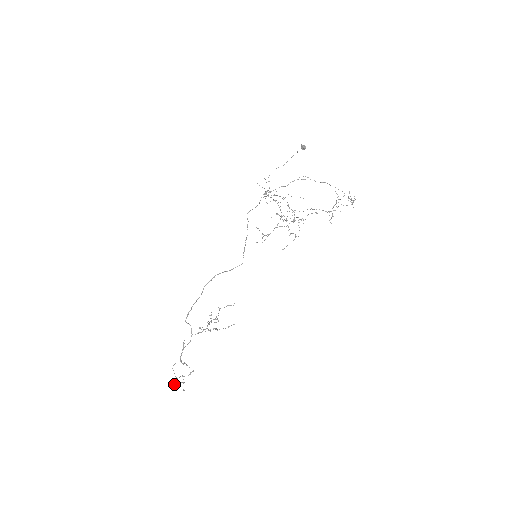
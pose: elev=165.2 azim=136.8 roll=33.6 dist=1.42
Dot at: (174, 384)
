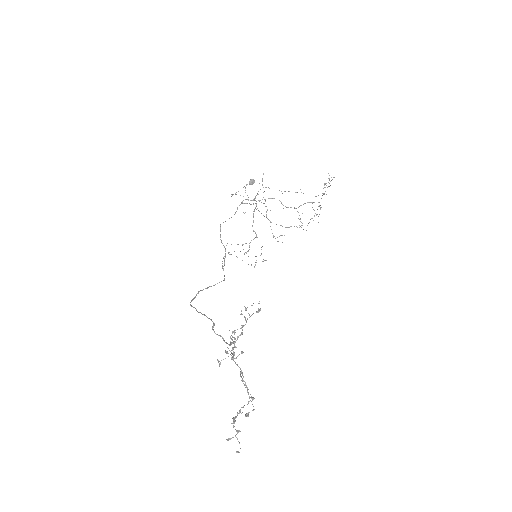
Dot at: (248, 414)
